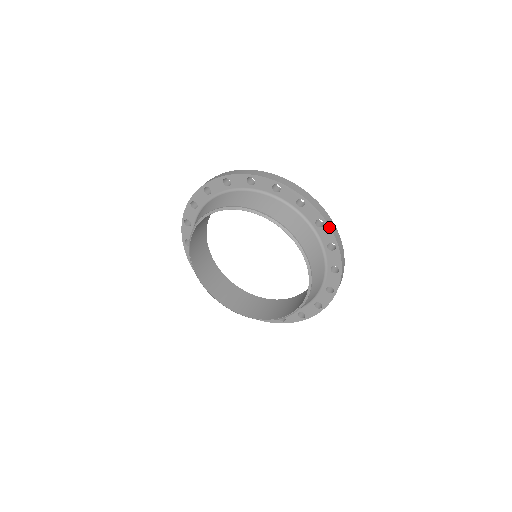
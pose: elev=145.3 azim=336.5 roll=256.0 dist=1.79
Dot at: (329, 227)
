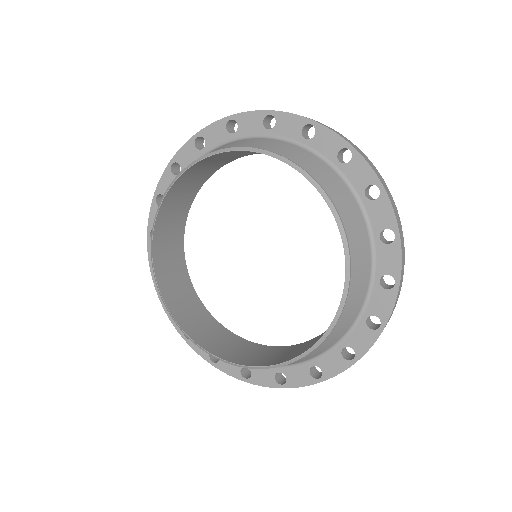
Dot at: (323, 127)
